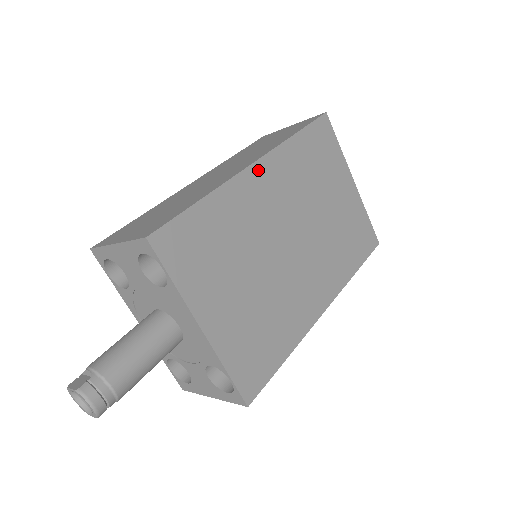
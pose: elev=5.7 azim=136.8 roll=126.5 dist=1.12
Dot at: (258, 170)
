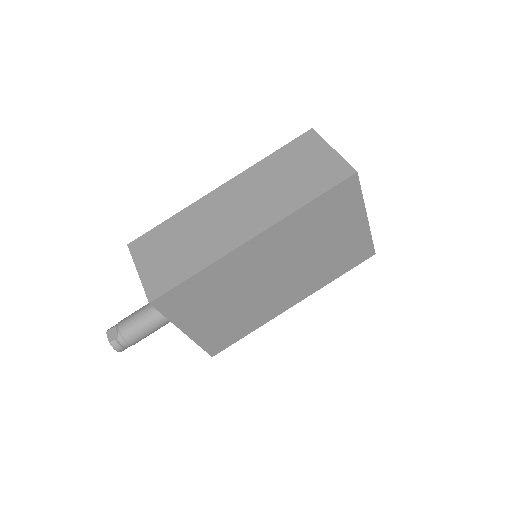
Dot at: (256, 241)
